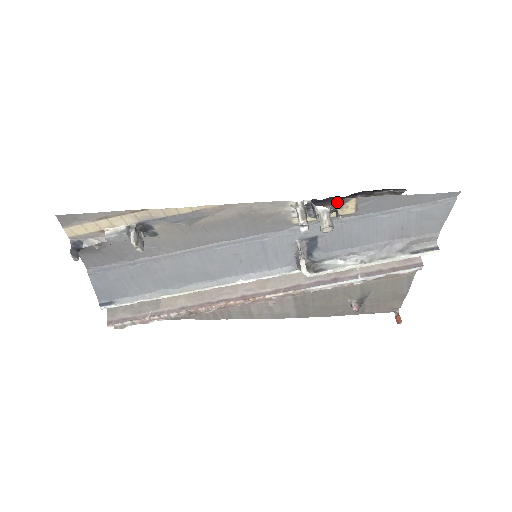
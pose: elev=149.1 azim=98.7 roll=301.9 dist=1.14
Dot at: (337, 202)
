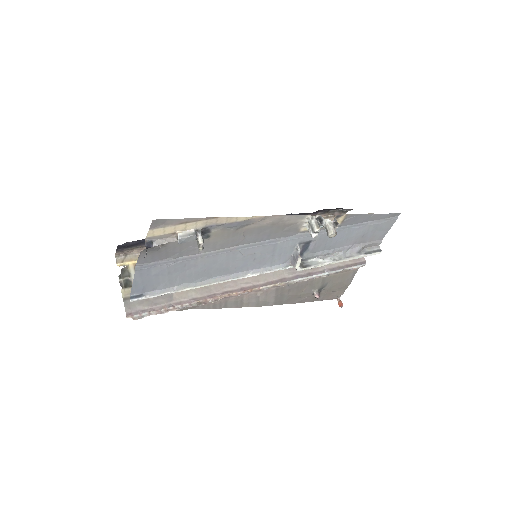
Dot at: occluded
